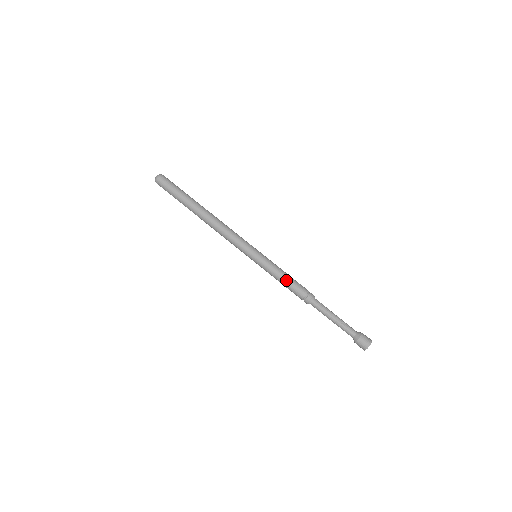
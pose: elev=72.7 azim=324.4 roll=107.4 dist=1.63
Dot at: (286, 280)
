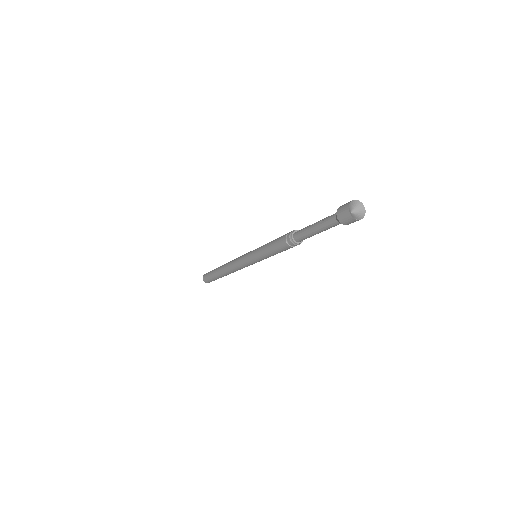
Dot at: (270, 245)
